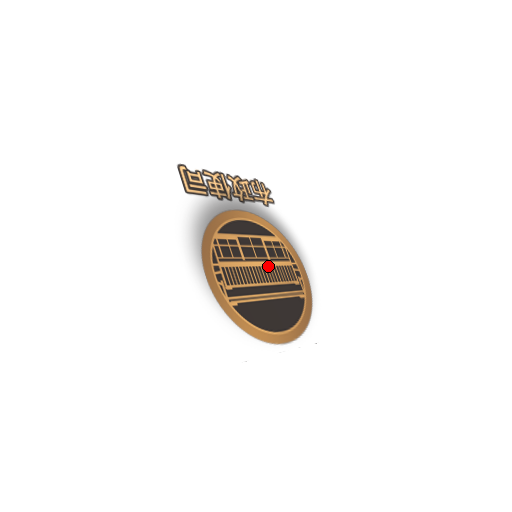
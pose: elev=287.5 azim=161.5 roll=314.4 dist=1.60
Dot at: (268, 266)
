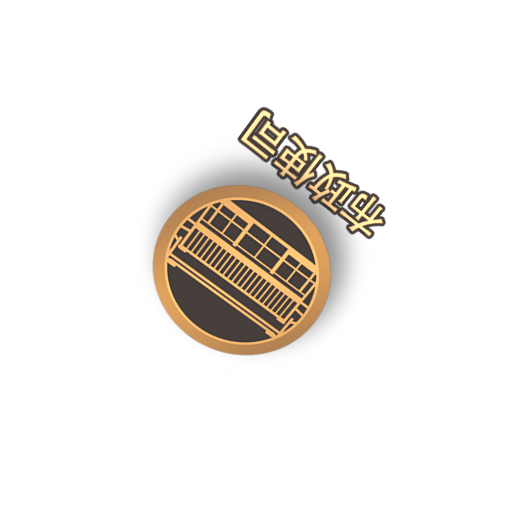
Dot at: (260, 276)
